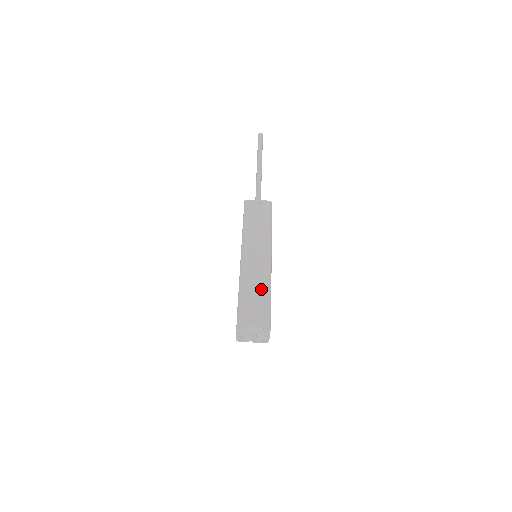
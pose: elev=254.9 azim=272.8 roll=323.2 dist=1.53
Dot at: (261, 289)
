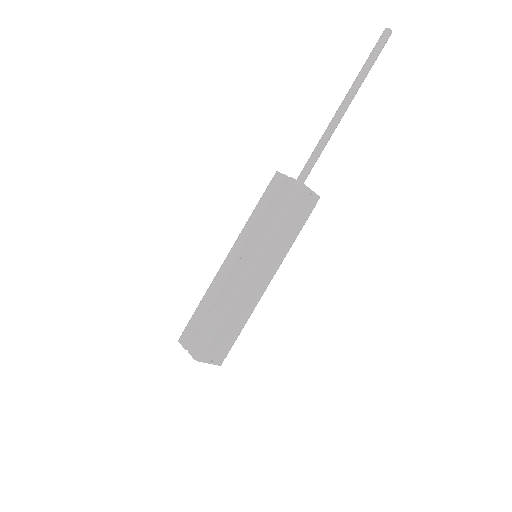
Dot at: (240, 323)
